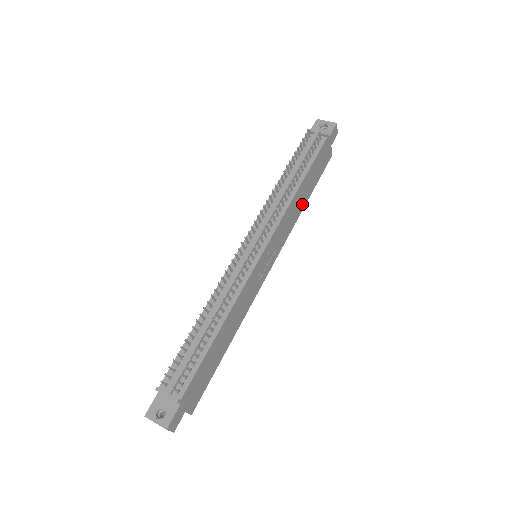
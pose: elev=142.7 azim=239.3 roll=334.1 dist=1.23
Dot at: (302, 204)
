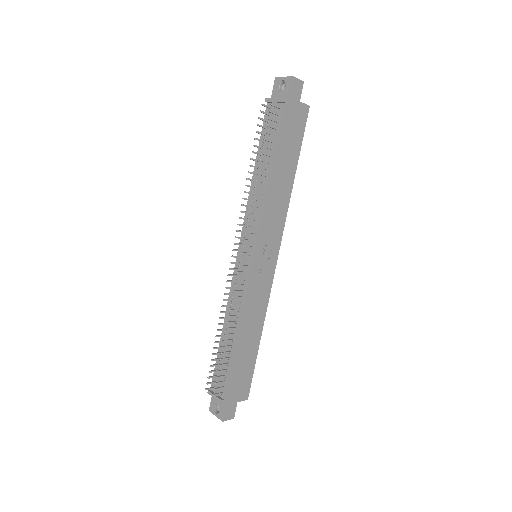
Dot at: (288, 183)
